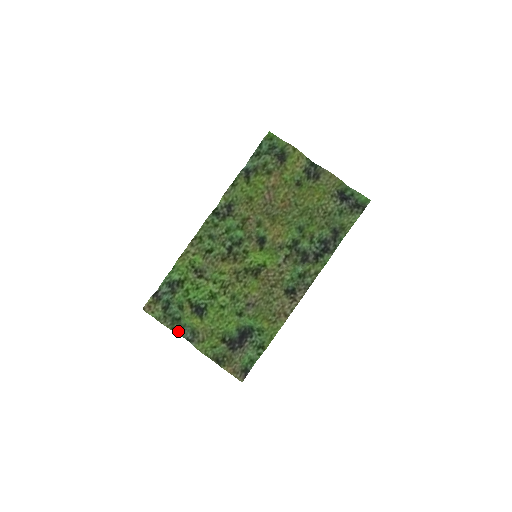
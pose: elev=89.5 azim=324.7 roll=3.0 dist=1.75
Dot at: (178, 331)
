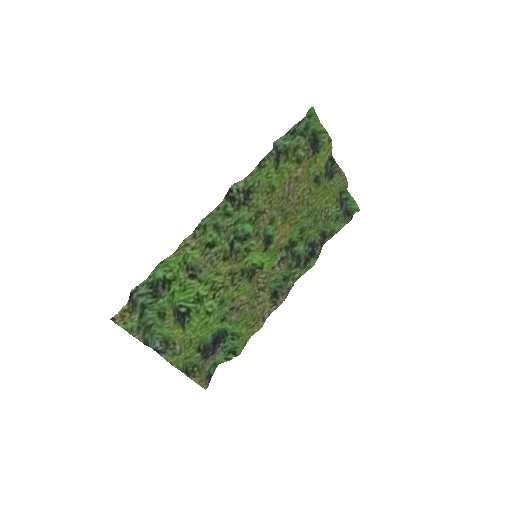
Dot at: (148, 342)
